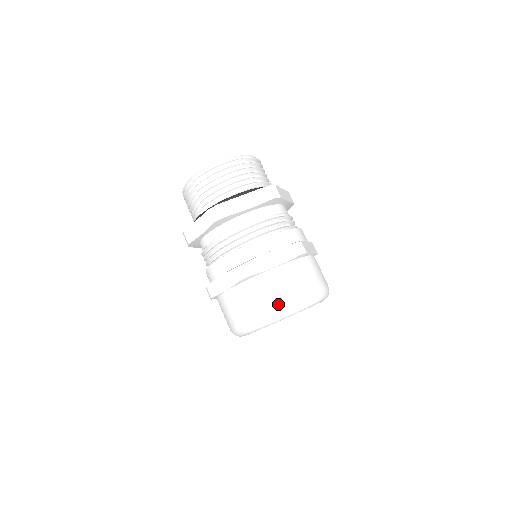
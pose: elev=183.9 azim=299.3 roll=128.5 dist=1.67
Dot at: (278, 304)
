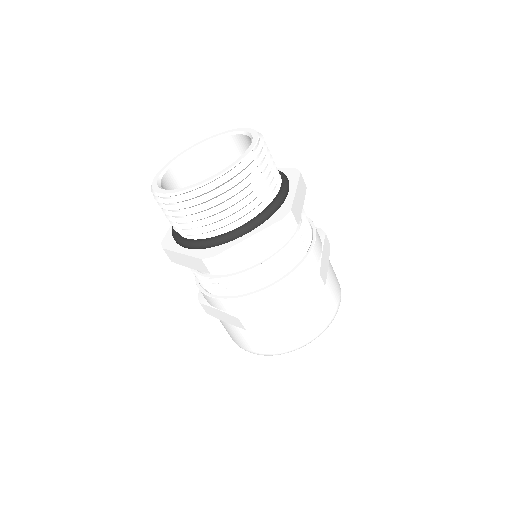
Dot at: (290, 346)
